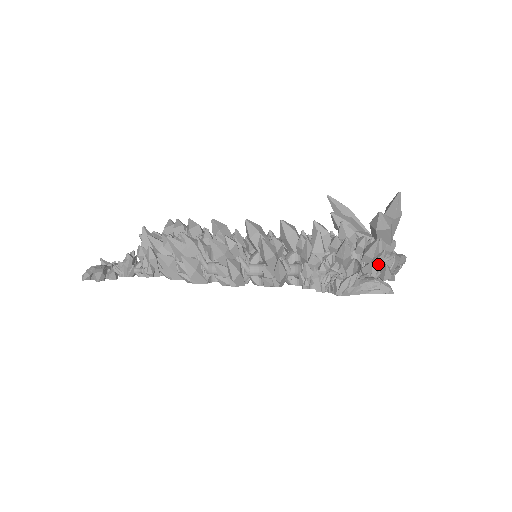
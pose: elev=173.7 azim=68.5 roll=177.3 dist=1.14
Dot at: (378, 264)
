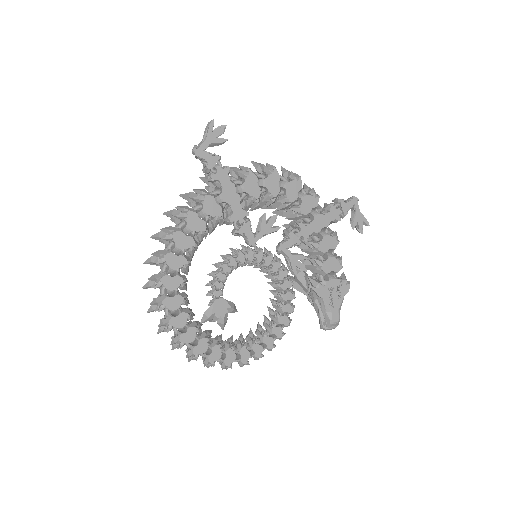
Dot at: occluded
